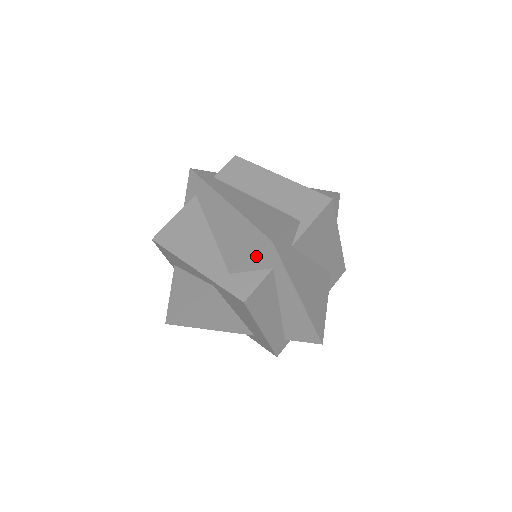
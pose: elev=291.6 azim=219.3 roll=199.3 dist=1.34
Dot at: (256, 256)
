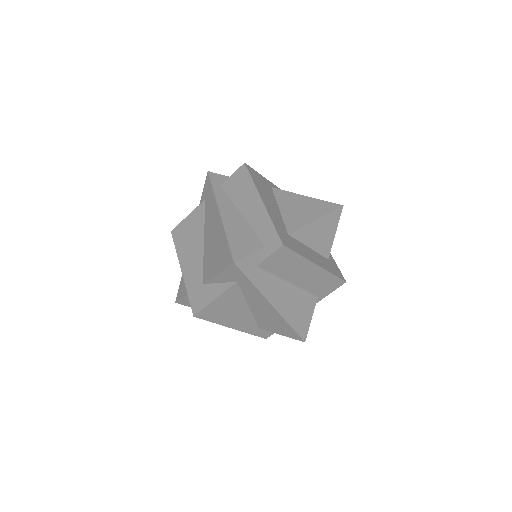
Dot at: (287, 335)
